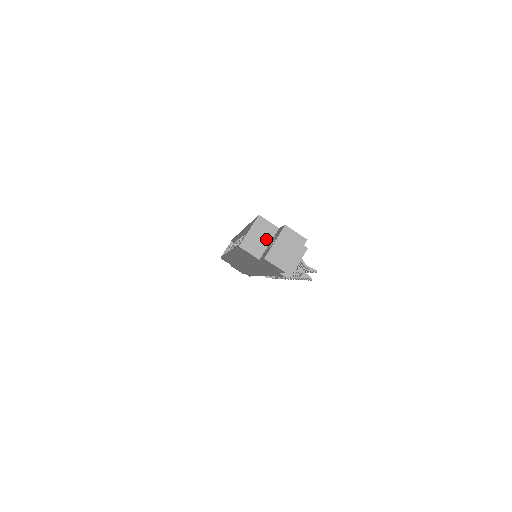
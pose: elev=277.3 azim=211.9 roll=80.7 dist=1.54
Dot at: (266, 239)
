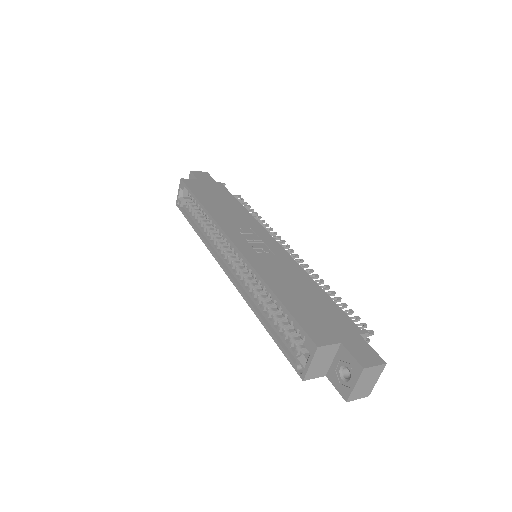
Dot at: (329, 359)
